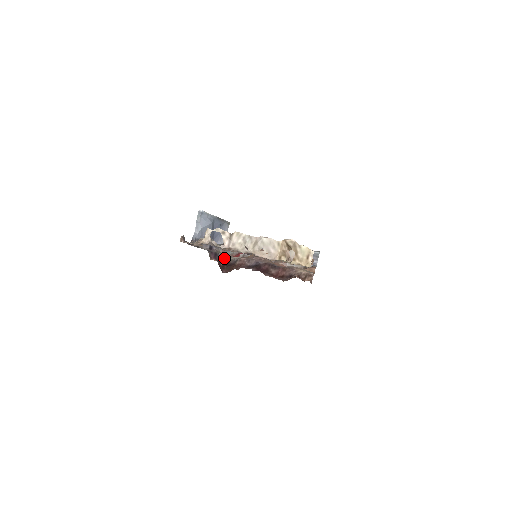
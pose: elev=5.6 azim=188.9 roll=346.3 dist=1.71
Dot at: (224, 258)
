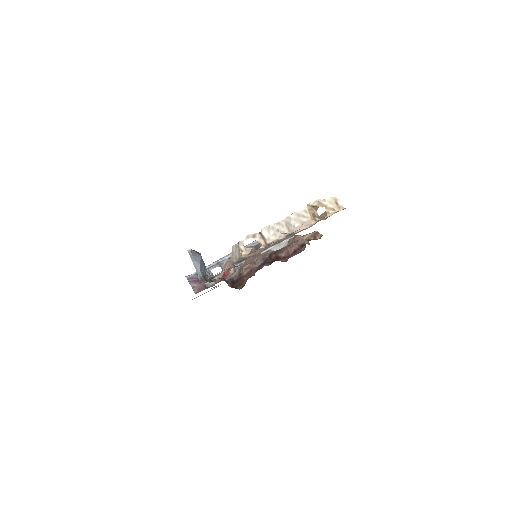
Dot at: occluded
